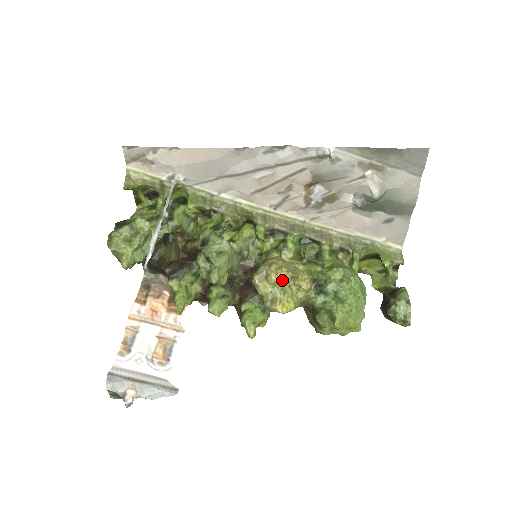
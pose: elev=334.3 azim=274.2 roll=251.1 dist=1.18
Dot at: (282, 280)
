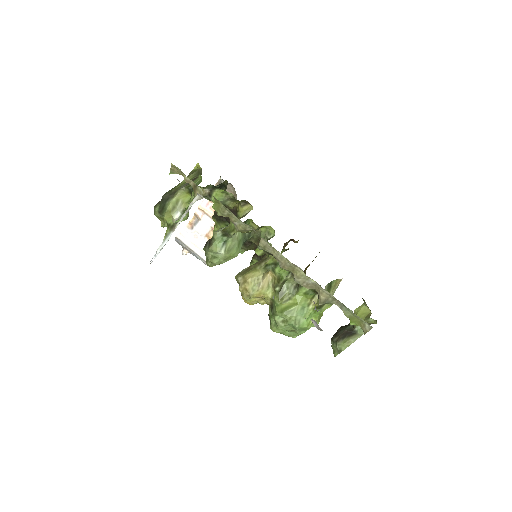
Dot at: (244, 296)
